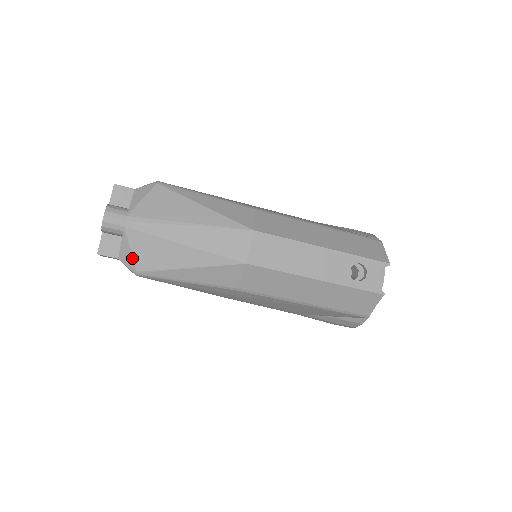
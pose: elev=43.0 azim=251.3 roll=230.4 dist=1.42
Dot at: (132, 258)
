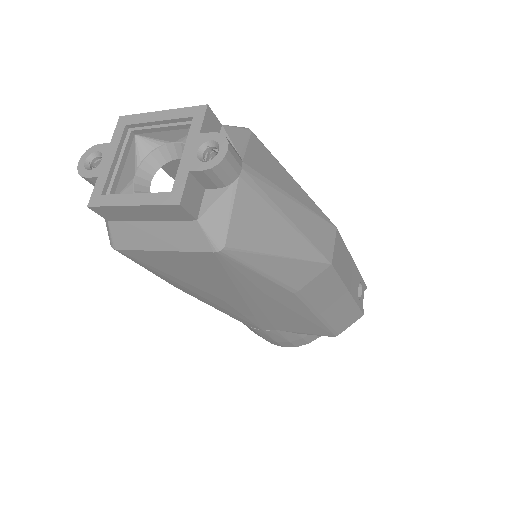
Dot at: (228, 225)
